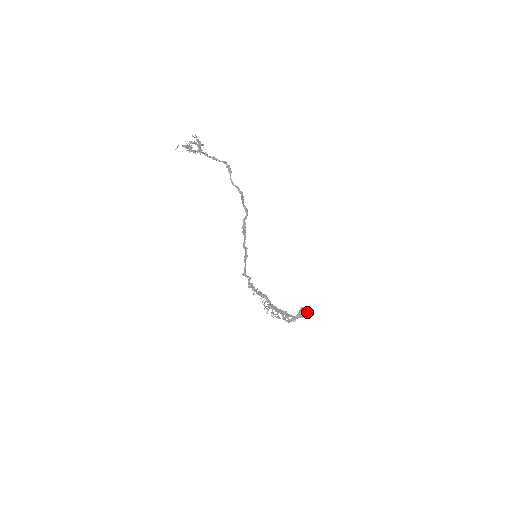
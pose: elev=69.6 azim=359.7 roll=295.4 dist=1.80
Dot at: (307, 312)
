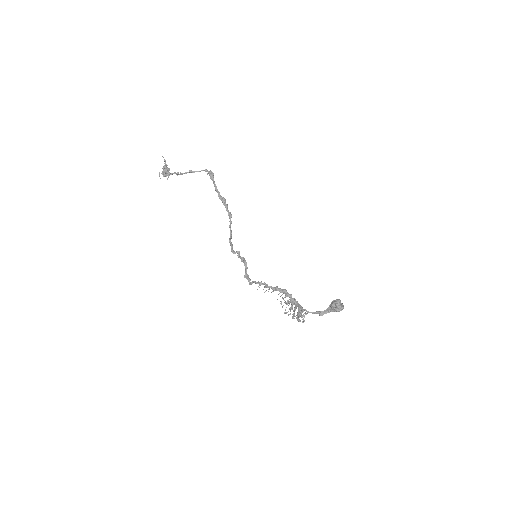
Dot at: (336, 307)
